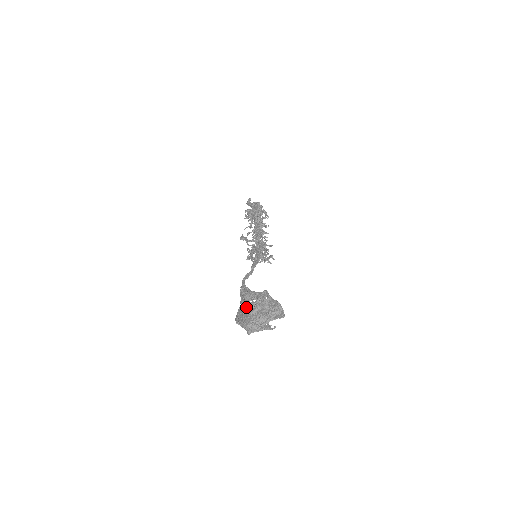
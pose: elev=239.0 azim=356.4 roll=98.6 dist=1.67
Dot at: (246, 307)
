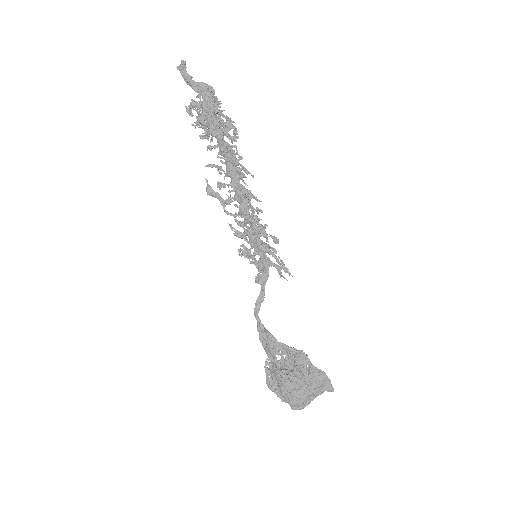
Dot at: (286, 383)
